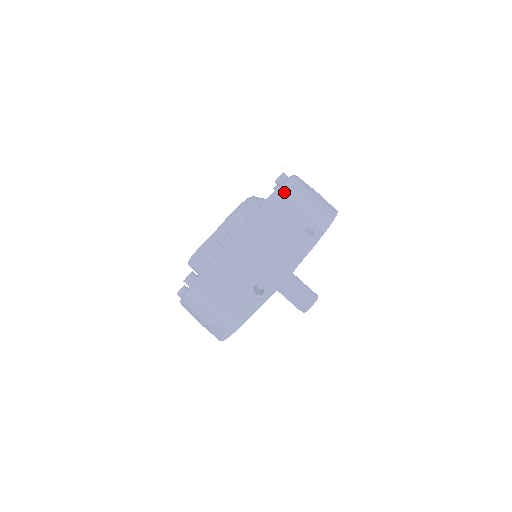
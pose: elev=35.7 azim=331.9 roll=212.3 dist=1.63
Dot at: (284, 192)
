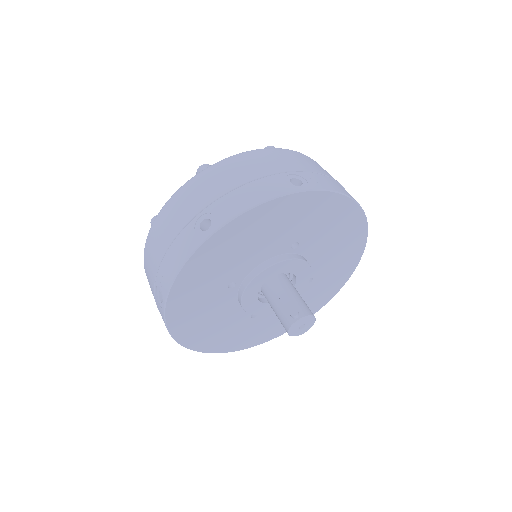
Dot at: occluded
